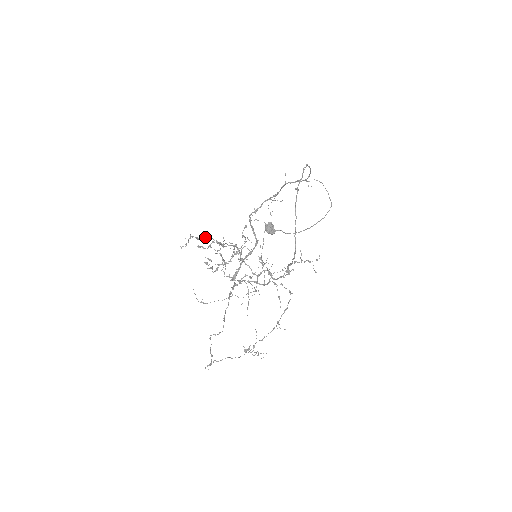
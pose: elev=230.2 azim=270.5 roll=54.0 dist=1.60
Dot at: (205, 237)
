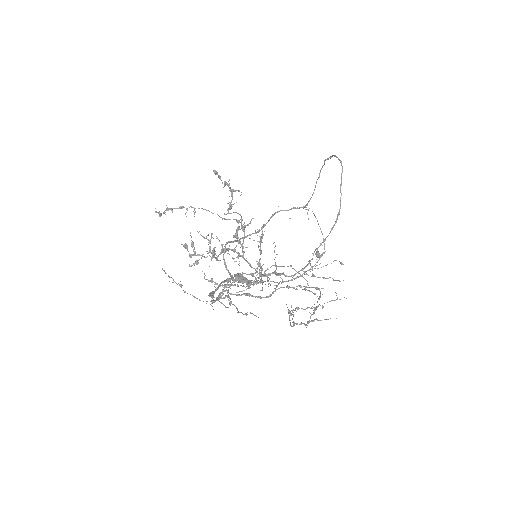
Dot at: (194, 208)
